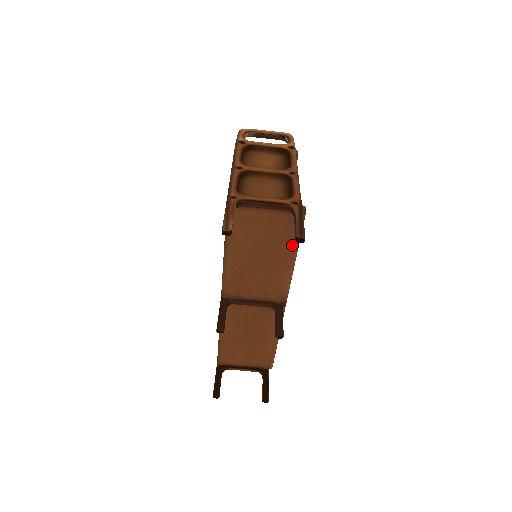
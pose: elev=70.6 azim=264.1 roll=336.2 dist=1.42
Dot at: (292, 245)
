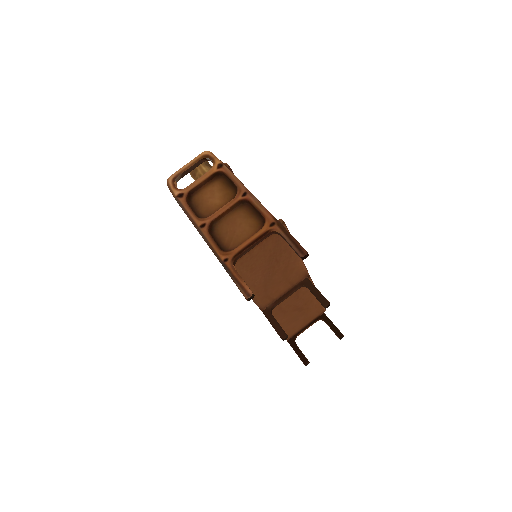
Dot at: (289, 246)
